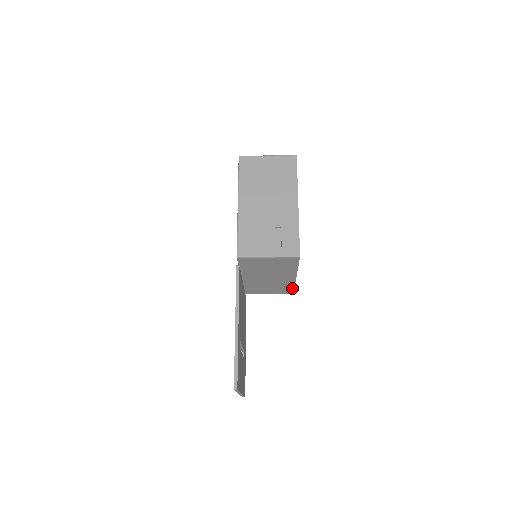
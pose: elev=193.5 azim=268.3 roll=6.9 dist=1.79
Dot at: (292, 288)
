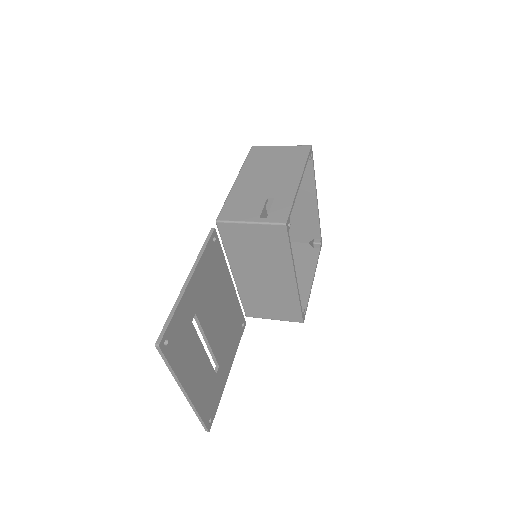
Dot at: (298, 308)
